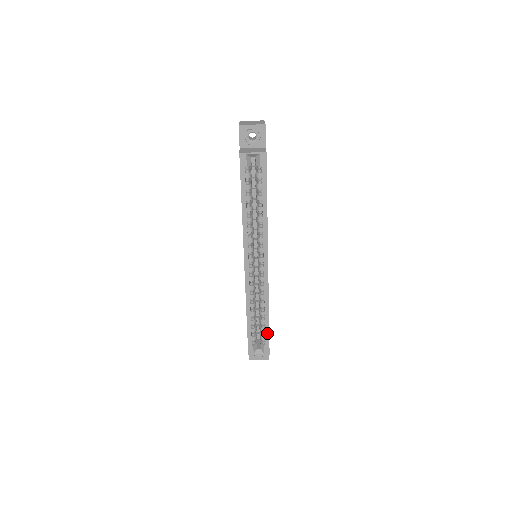
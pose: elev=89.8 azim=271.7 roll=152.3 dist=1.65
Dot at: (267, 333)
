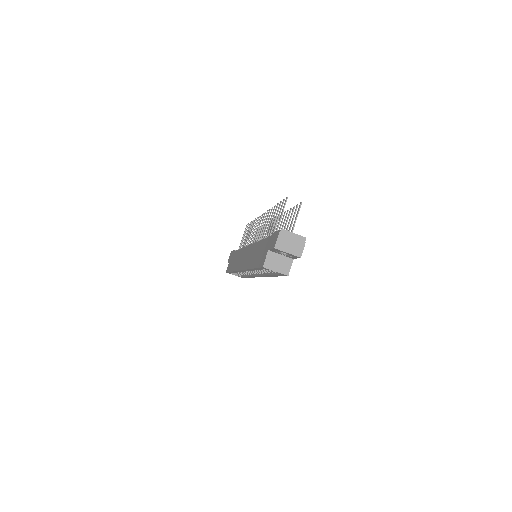
Dot at: (245, 277)
